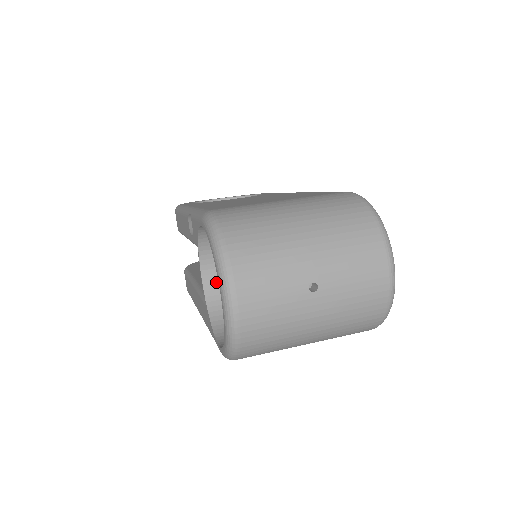
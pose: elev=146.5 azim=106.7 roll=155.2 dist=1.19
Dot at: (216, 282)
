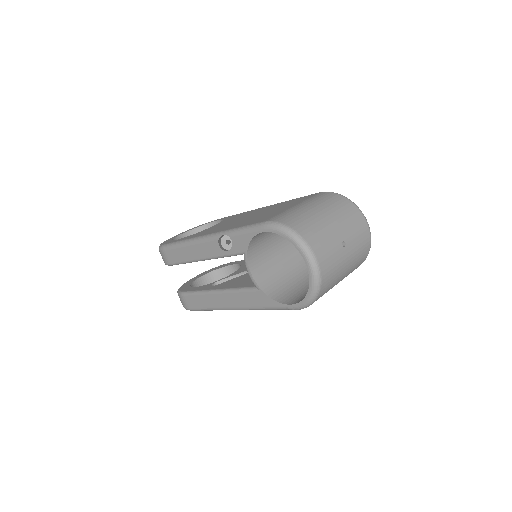
Dot at: (259, 273)
